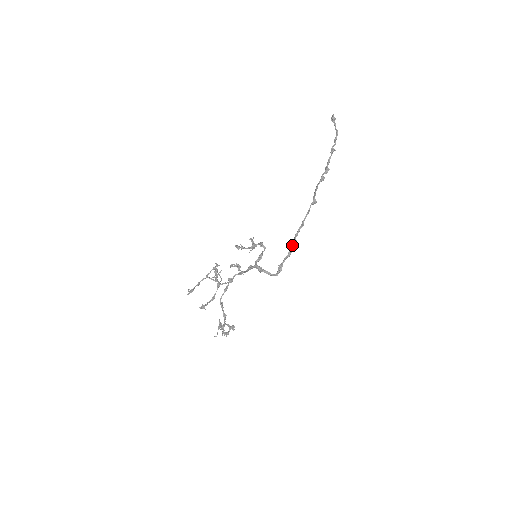
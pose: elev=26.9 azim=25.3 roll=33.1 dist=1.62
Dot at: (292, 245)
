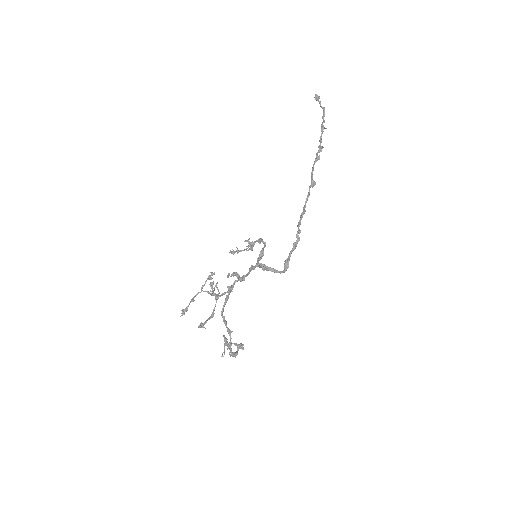
Dot at: (296, 235)
